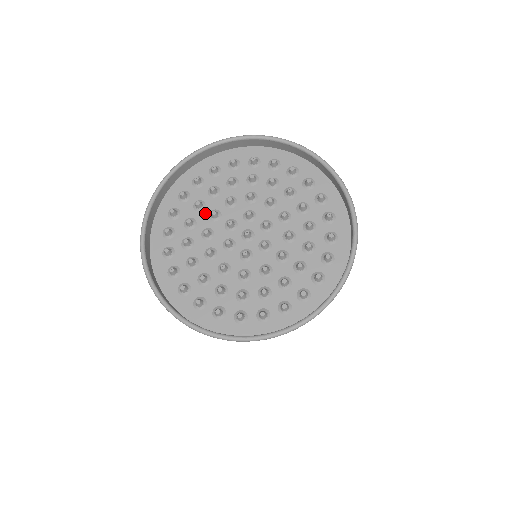
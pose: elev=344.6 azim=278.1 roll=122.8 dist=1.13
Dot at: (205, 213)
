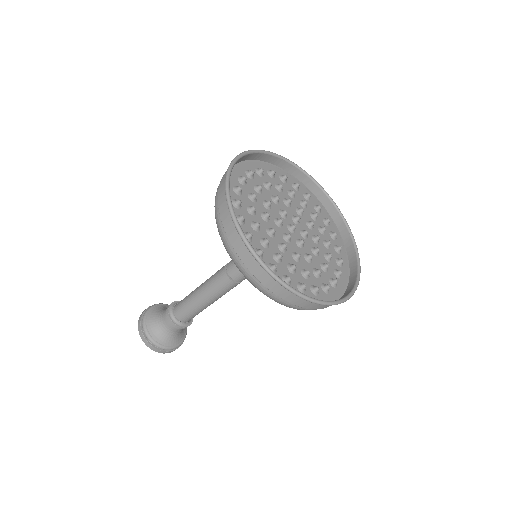
Dot at: (258, 216)
